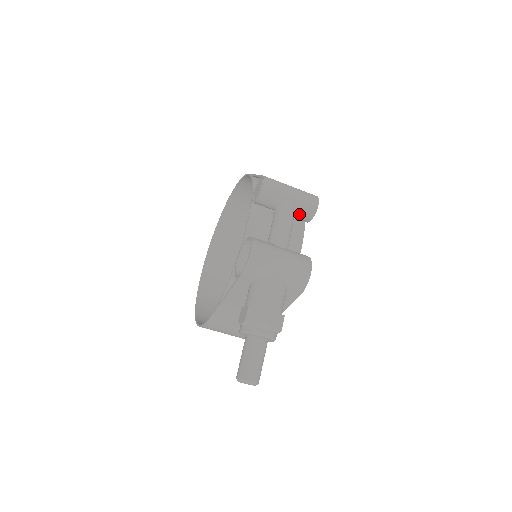
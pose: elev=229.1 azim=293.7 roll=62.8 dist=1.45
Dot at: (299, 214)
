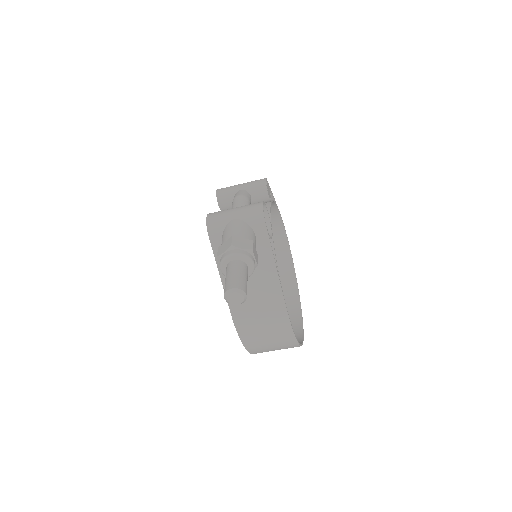
Dot at: (255, 194)
